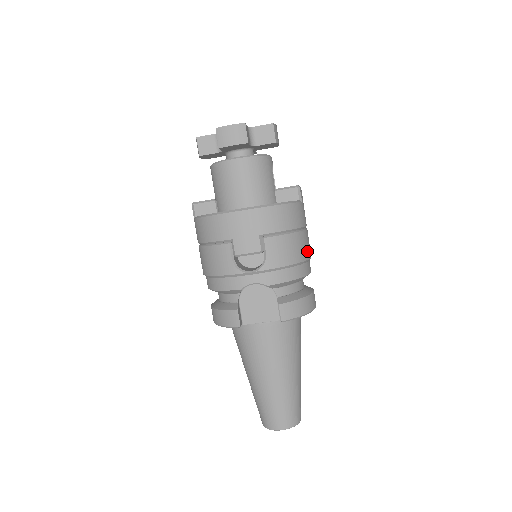
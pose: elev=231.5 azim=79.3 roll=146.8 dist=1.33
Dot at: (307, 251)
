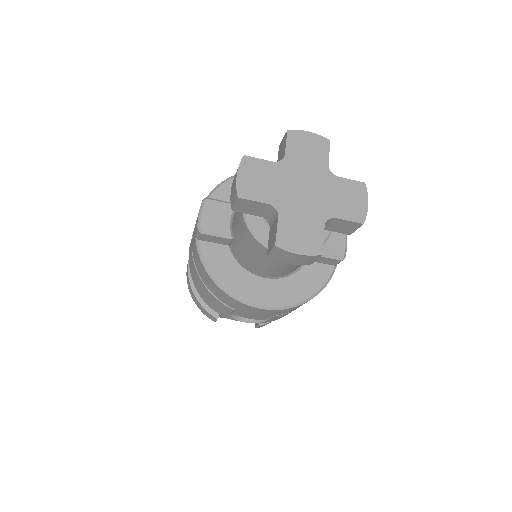
Dot at: occluded
